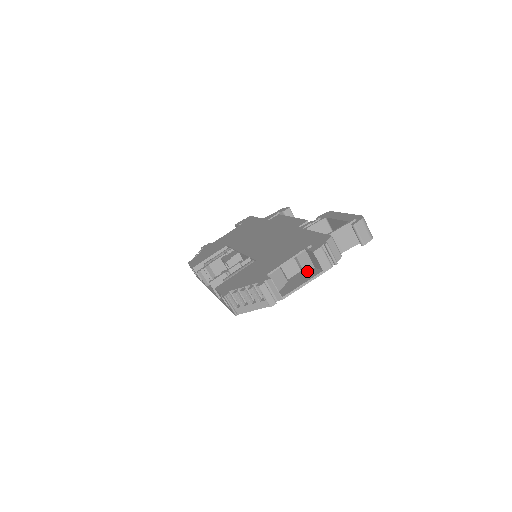
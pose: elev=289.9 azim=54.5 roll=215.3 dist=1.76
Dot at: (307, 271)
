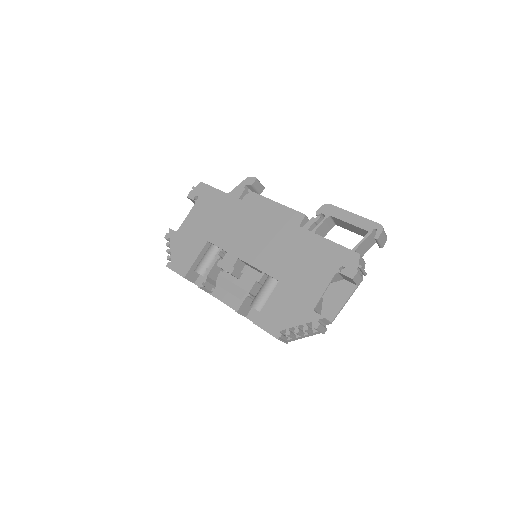
Dot at: (338, 284)
